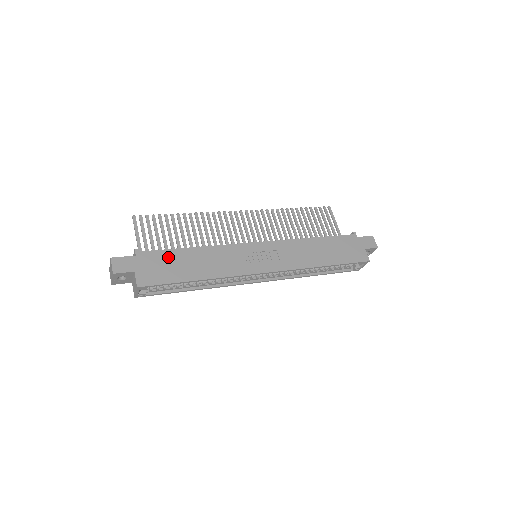
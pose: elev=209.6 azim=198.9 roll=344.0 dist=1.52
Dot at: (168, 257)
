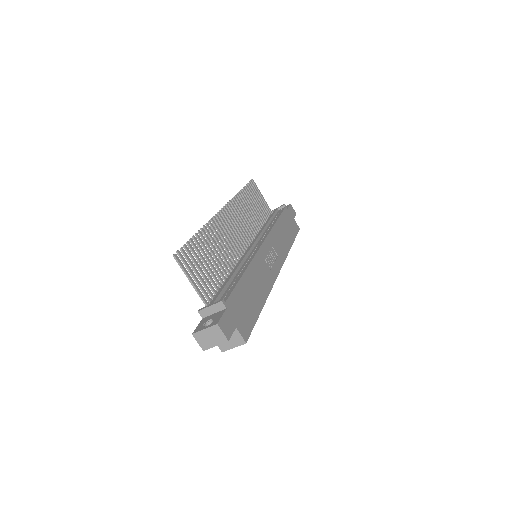
Dot at: (240, 295)
